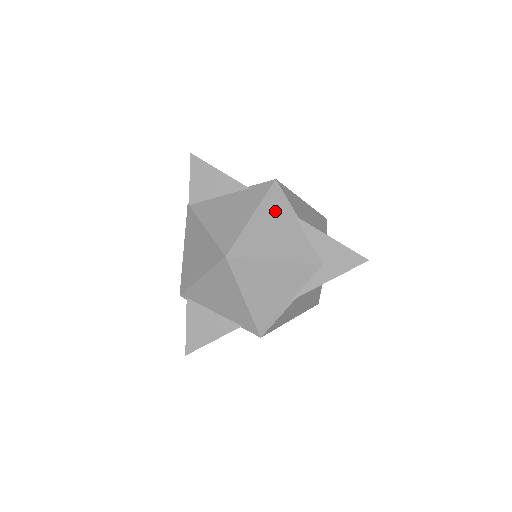
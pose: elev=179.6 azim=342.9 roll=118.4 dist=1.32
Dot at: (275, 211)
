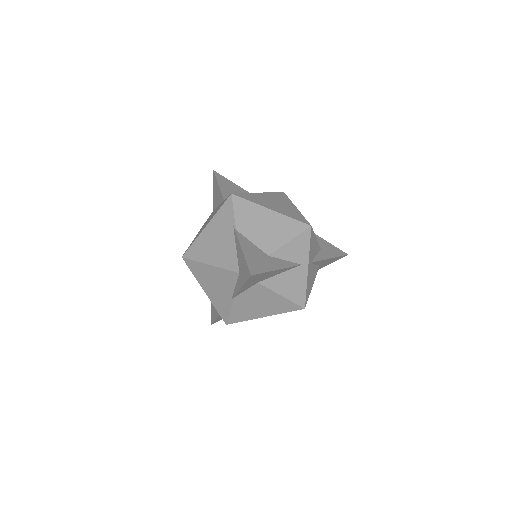
Dot at: (222, 222)
